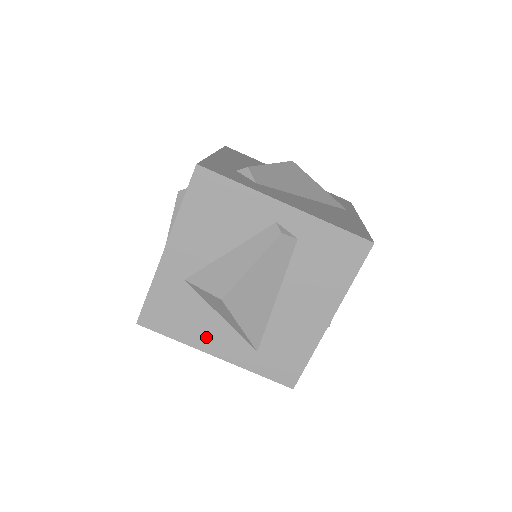
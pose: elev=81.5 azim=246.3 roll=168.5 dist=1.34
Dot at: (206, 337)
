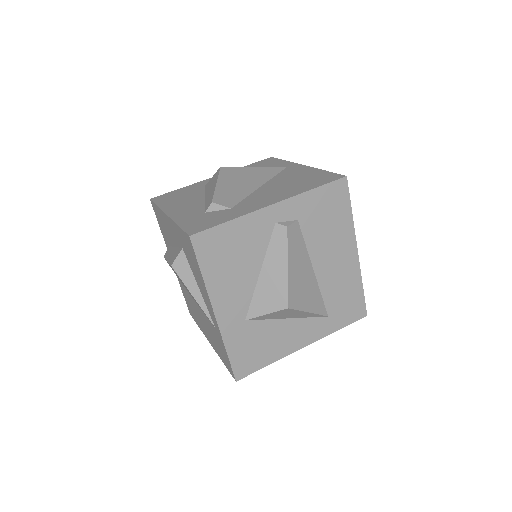
Dot at: (289, 341)
